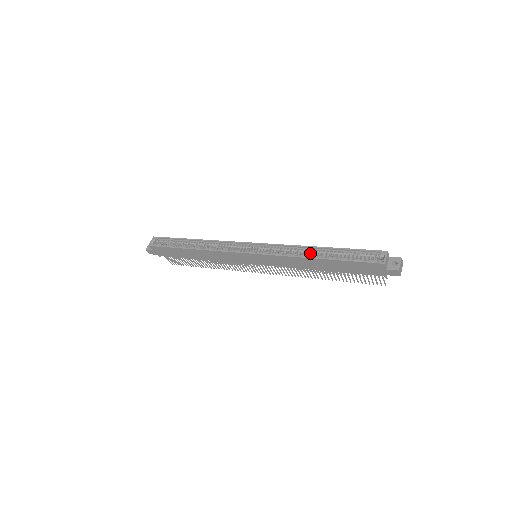
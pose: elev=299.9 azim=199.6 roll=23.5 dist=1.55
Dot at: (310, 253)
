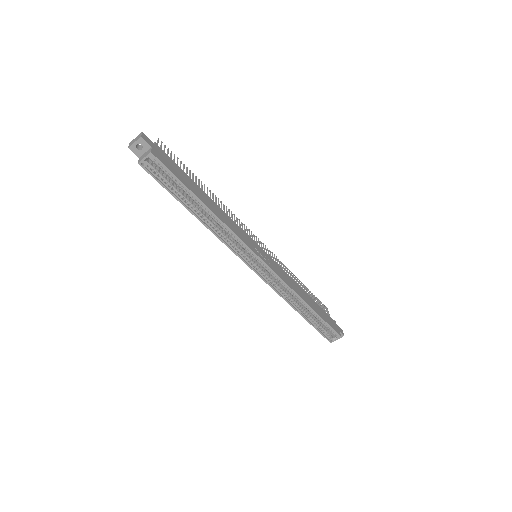
Dot at: (298, 300)
